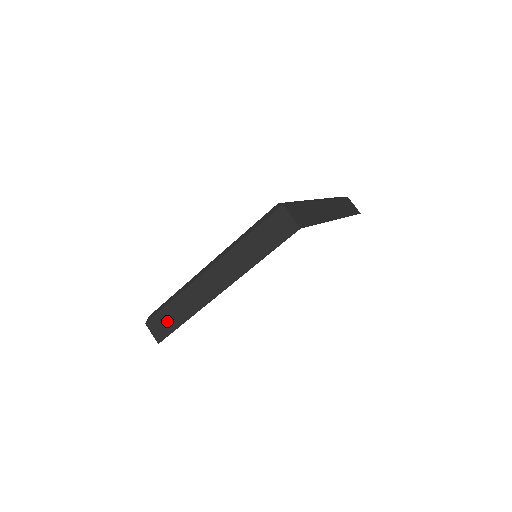
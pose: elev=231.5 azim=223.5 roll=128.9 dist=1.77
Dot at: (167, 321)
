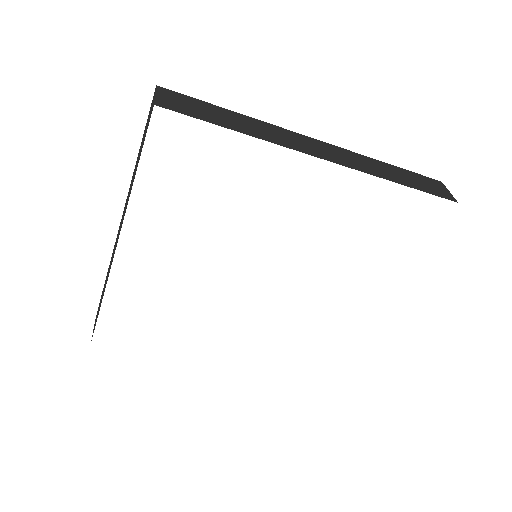
Dot at: occluded
